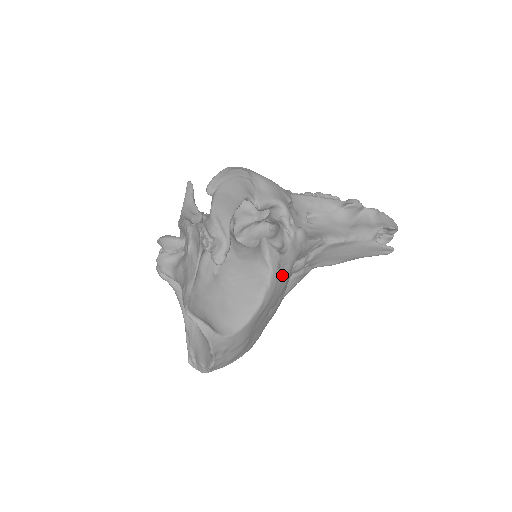
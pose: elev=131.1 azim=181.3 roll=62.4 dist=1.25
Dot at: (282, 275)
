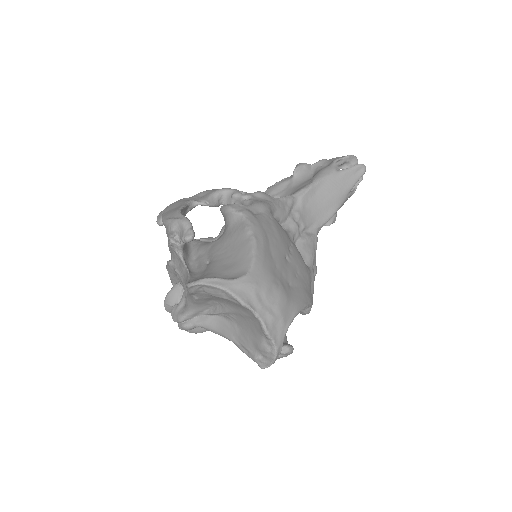
Dot at: (261, 218)
